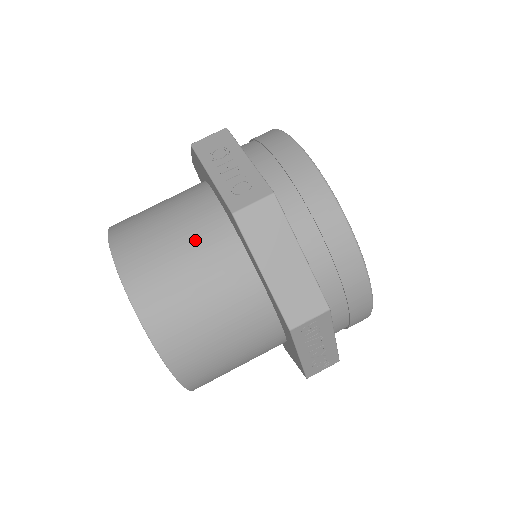
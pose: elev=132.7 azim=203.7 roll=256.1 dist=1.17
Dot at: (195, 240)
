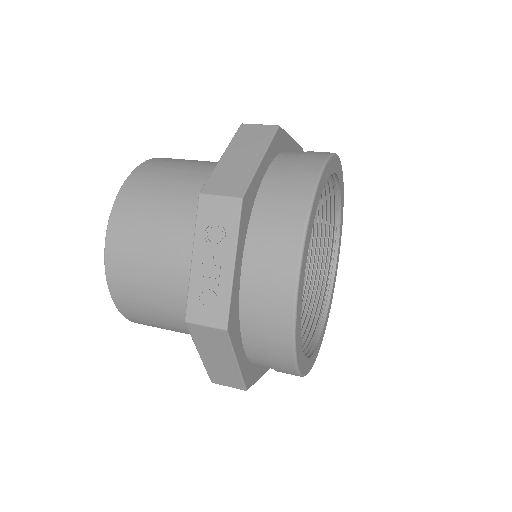
Dot at: (171, 280)
